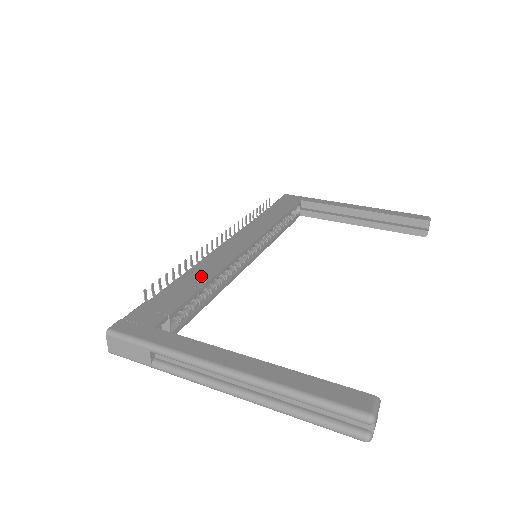
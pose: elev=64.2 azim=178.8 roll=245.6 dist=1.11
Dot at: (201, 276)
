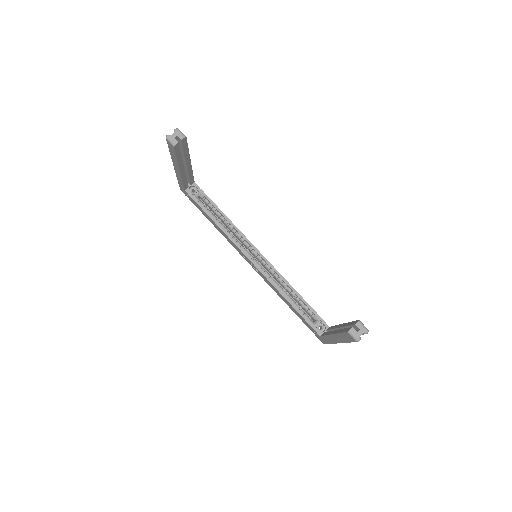
Dot at: occluded
